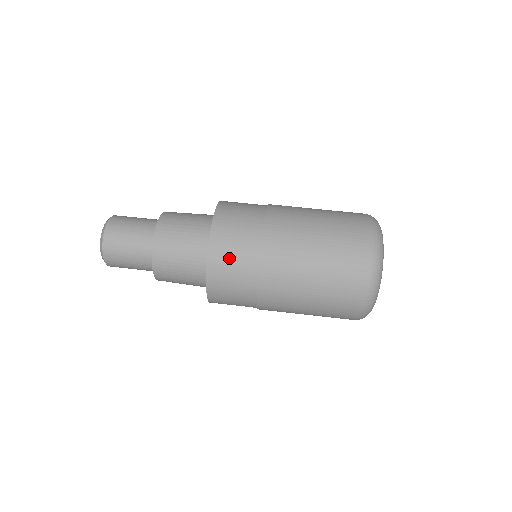
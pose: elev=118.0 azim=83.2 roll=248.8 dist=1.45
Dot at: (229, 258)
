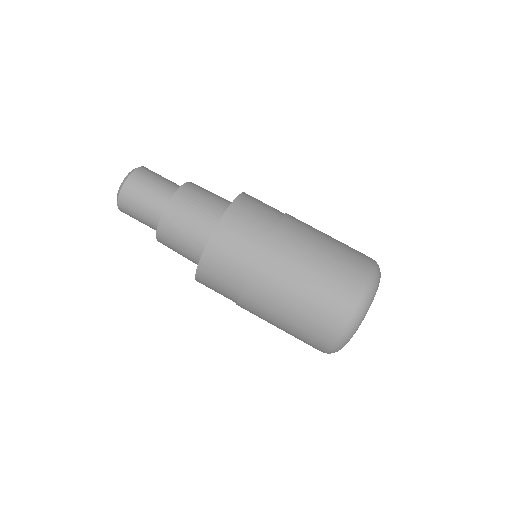
Dot at: (214, 282)
